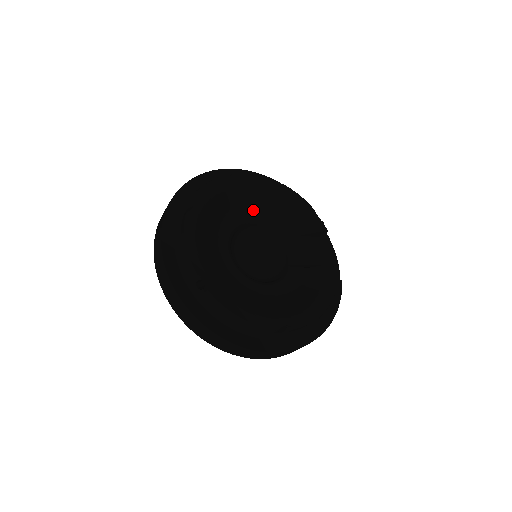
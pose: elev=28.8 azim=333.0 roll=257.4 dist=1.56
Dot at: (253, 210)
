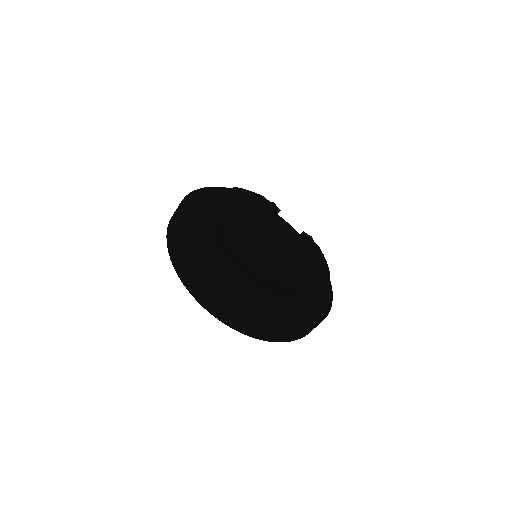
Dot at: (231, 220)
